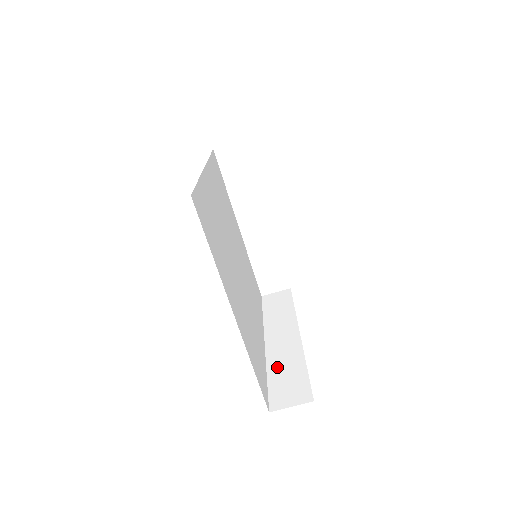
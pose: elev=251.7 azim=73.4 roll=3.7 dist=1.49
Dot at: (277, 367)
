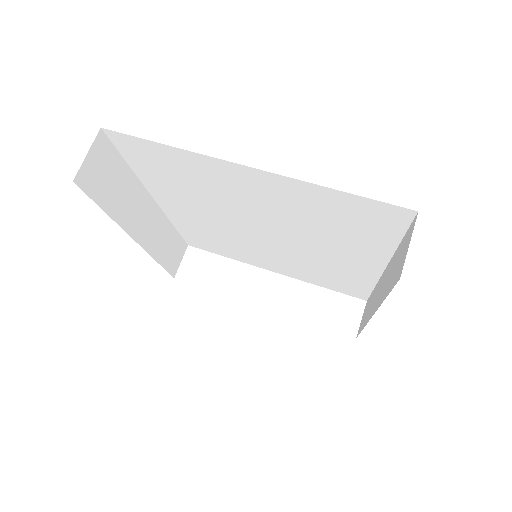
Dot at: (385, 288)
